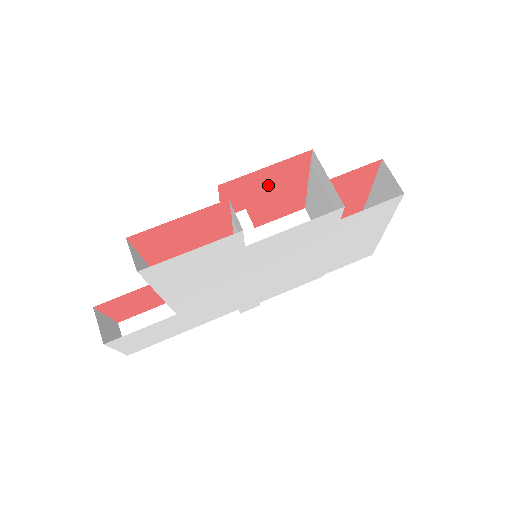
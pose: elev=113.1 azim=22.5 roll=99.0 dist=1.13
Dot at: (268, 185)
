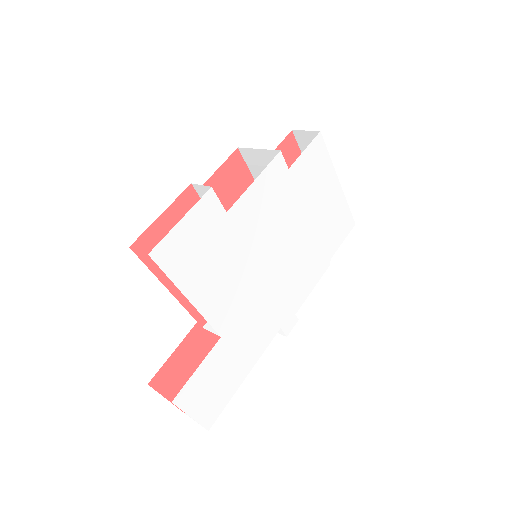
Dot at: (227, 196)
